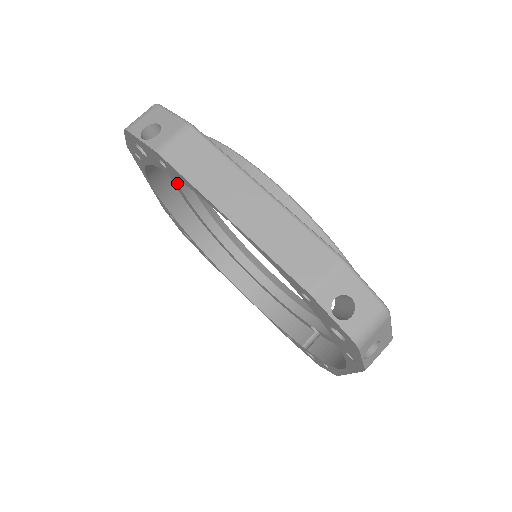
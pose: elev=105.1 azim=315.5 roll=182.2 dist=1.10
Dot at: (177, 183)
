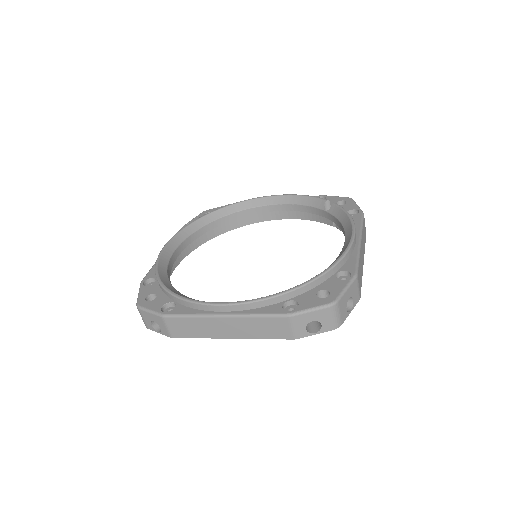
Dot at: (179, 254)
